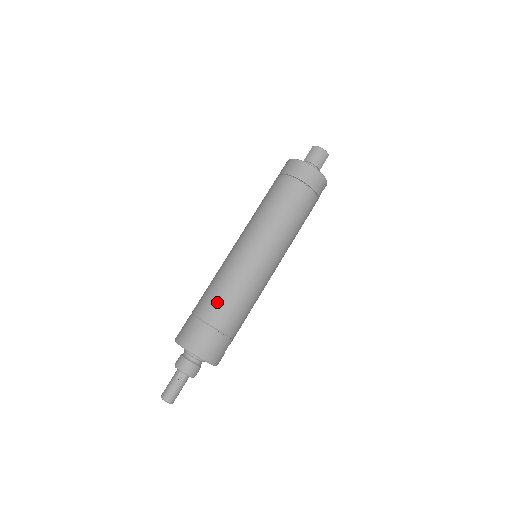
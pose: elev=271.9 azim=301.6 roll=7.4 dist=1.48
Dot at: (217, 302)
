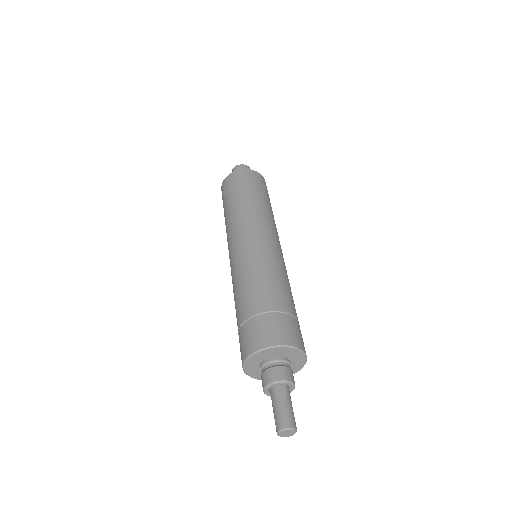
Dot at: (257, 291)
